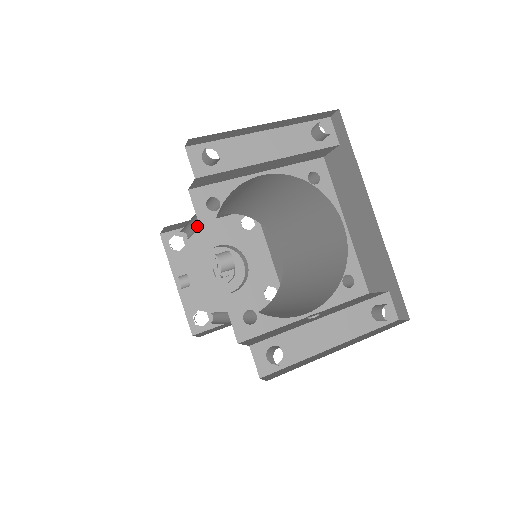
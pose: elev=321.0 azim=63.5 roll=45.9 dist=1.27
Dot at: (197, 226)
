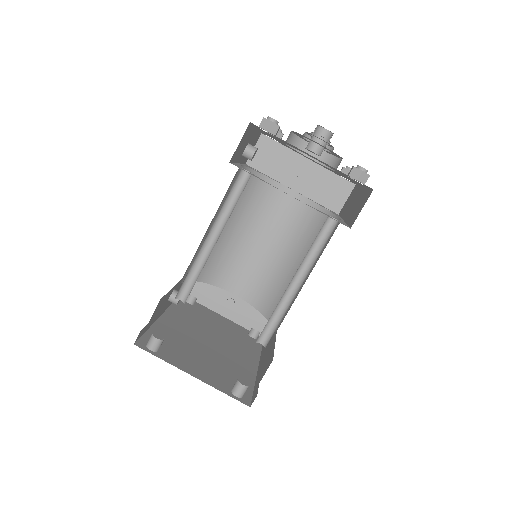
Dot at: occluded
